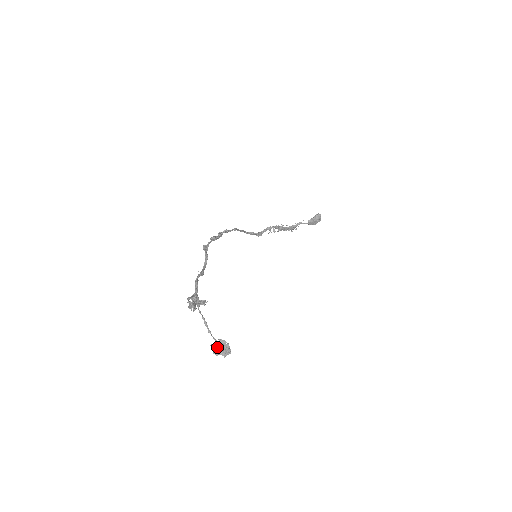
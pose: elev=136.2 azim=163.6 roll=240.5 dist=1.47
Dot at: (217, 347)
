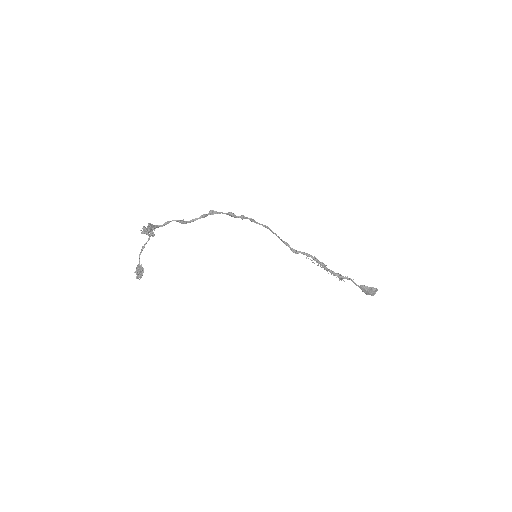
Dot at: (138, 268)
